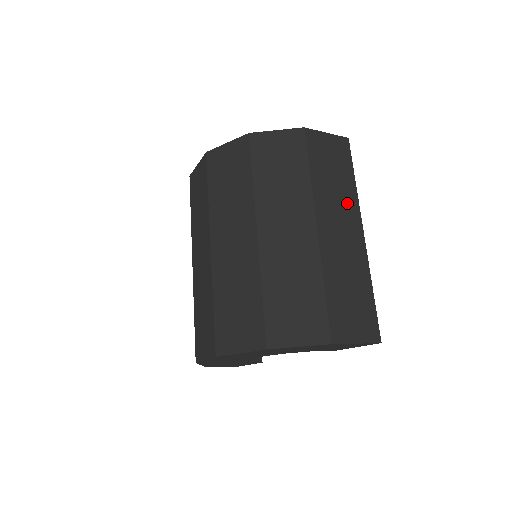
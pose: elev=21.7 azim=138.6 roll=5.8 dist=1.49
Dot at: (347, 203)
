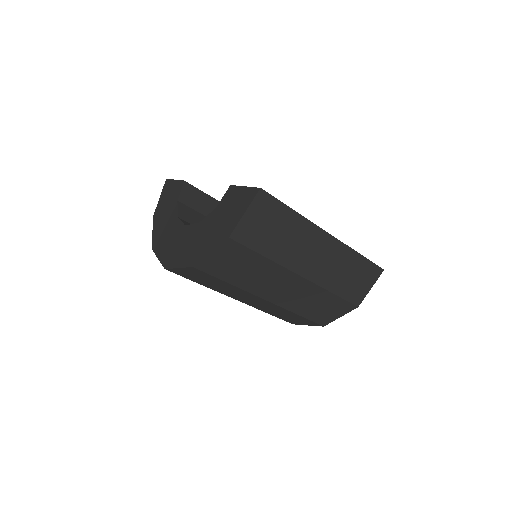
Dot at: (305, 235)
